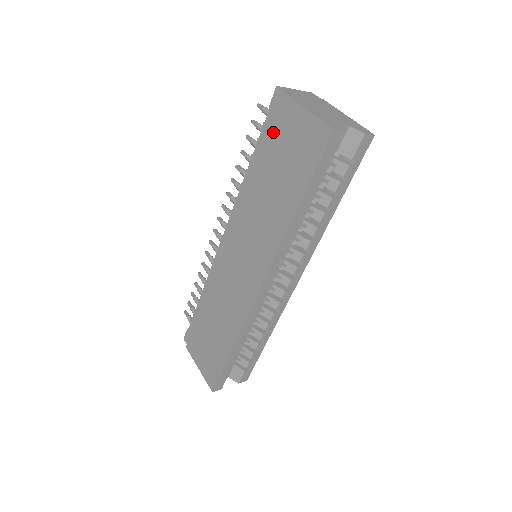
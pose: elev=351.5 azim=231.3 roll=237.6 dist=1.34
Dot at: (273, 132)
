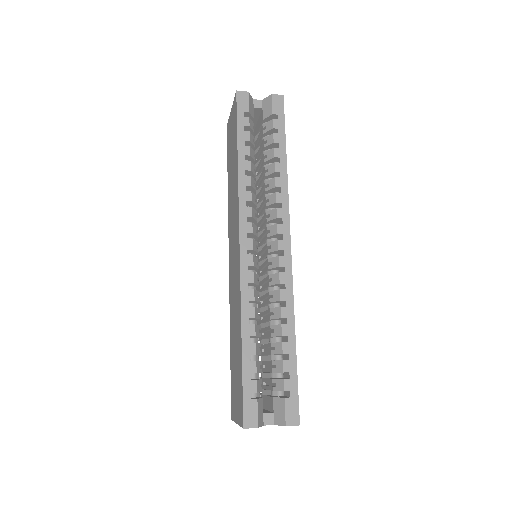
Dot at: (228, 148)
